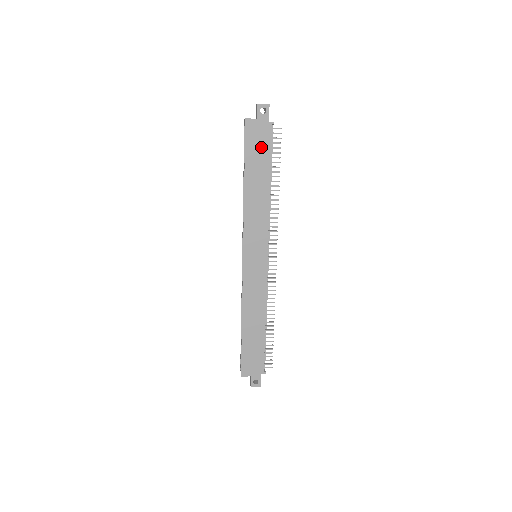
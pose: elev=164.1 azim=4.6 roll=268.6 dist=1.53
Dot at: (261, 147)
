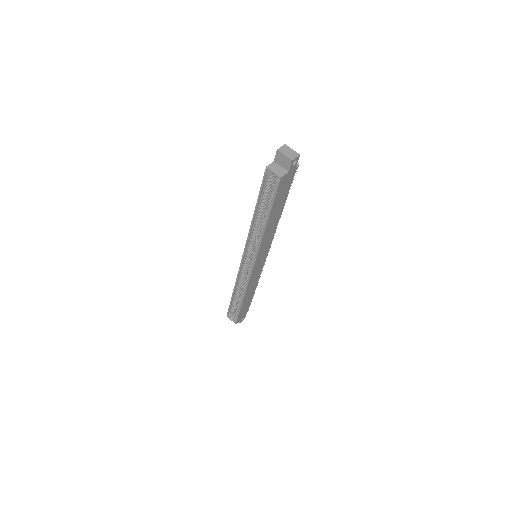
Dot at: (285, 190)
